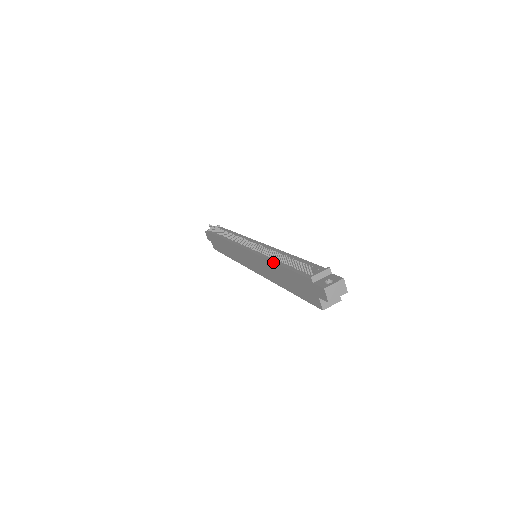
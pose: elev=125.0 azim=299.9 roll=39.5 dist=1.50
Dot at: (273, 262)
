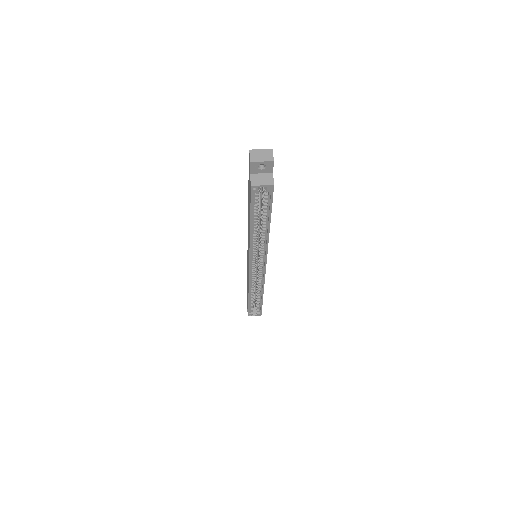
Dot at: occluded
